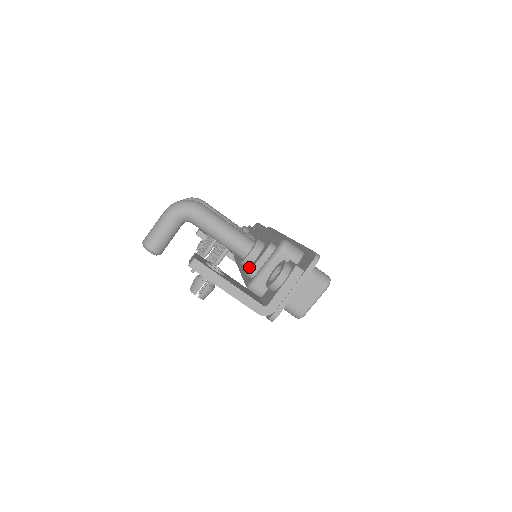
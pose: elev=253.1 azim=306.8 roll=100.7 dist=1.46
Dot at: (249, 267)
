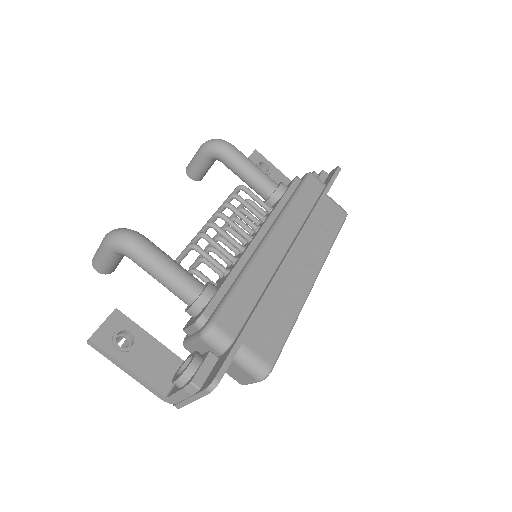
Dot at: (191, 319)
